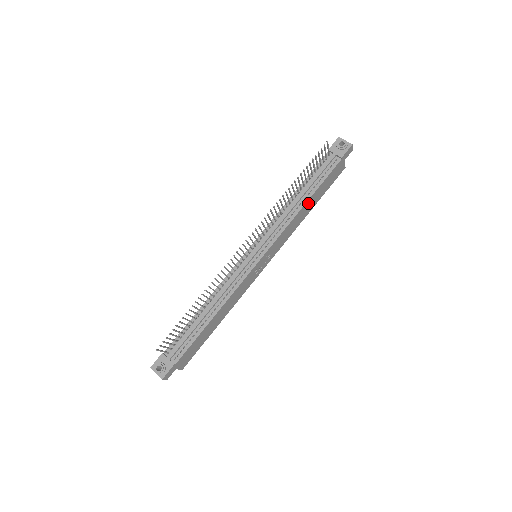
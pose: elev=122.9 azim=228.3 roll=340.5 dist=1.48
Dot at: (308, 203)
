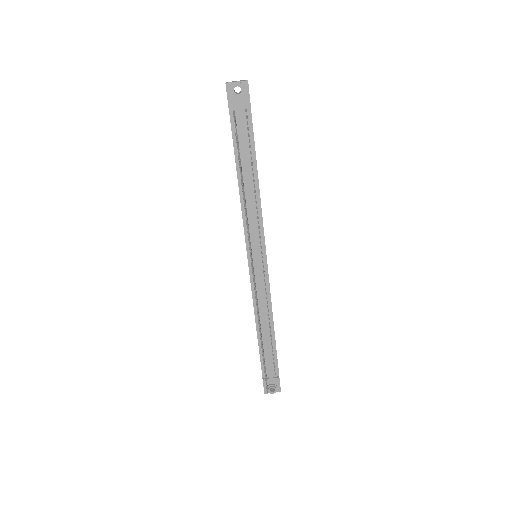
Dot at: (257, 175)
